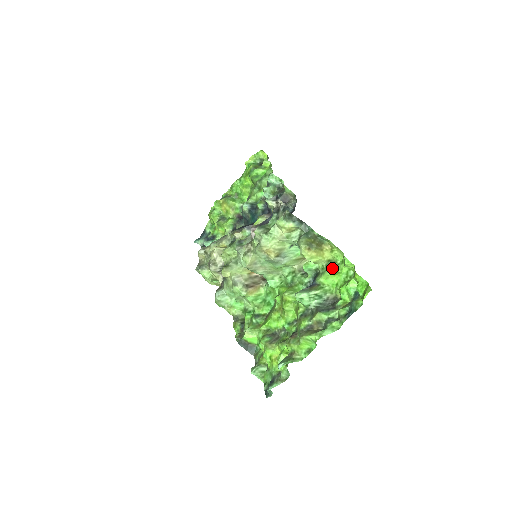
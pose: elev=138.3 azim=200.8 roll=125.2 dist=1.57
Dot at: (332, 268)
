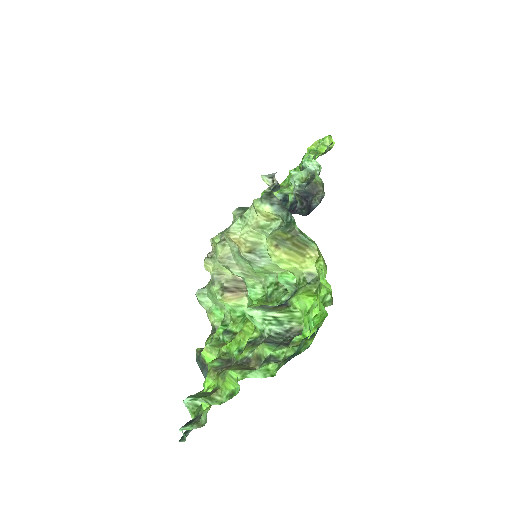
Dot at: (311, 286)
